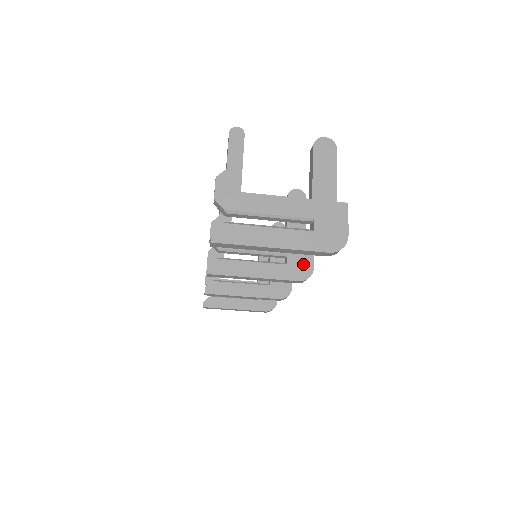
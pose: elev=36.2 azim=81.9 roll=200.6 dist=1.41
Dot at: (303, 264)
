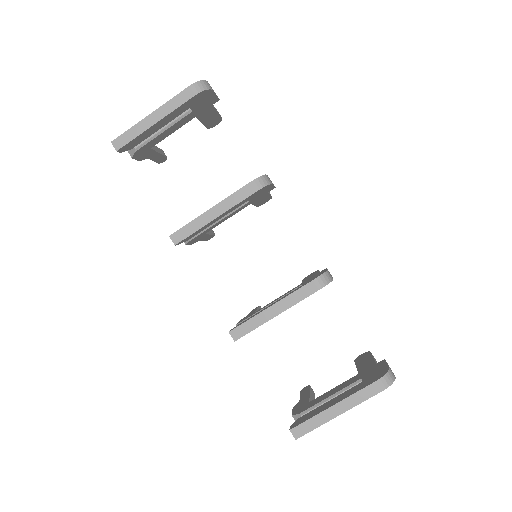
Dot at: occluded
